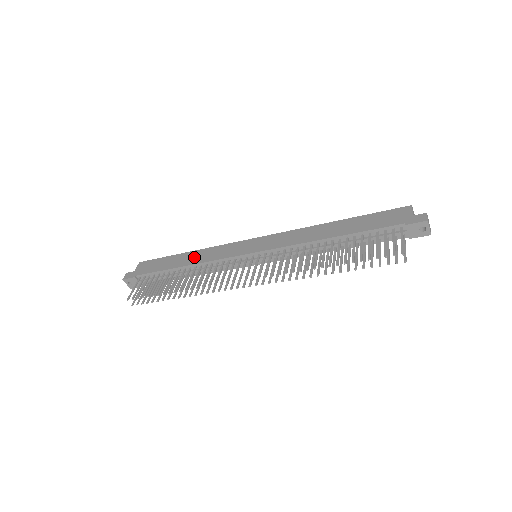
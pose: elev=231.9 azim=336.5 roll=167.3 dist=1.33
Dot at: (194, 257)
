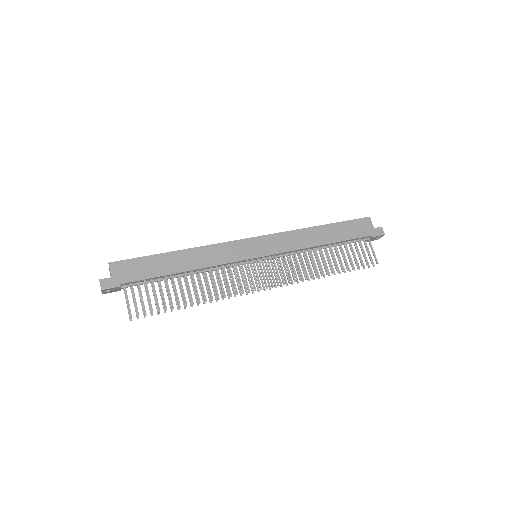
Dot at: (192, 259)
